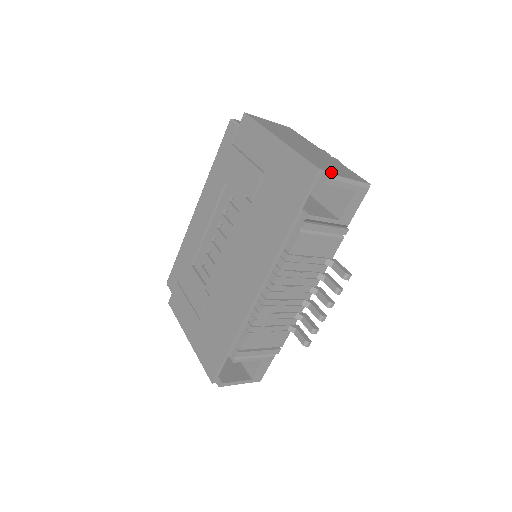
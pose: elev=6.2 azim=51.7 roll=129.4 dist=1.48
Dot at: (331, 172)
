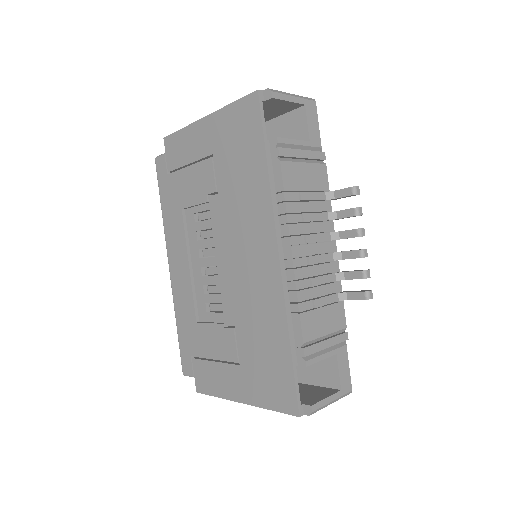
Dot at: occluded
